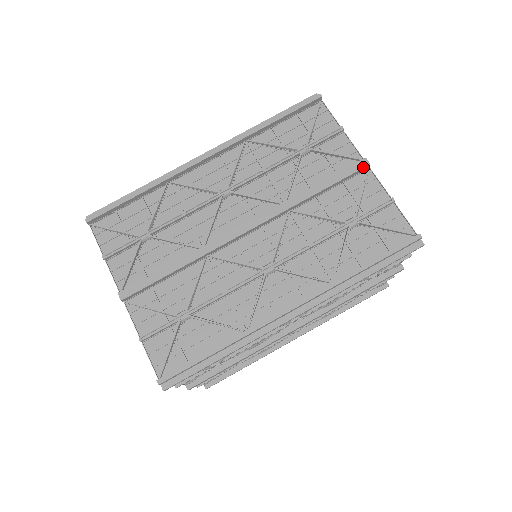
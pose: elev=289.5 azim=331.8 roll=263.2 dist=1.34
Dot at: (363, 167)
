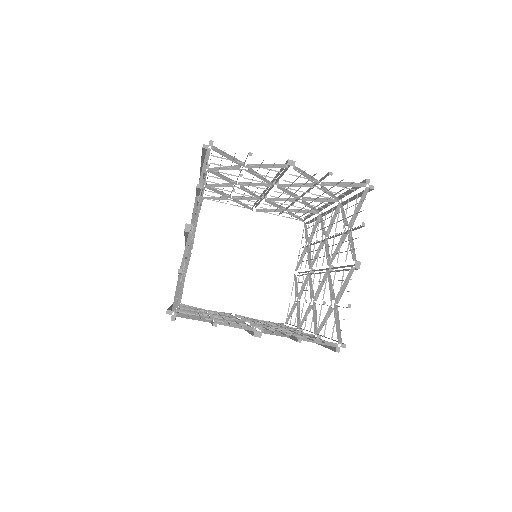
Dot at: occluded
